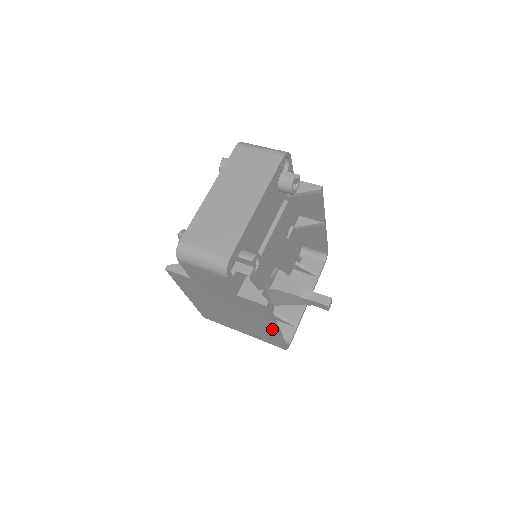
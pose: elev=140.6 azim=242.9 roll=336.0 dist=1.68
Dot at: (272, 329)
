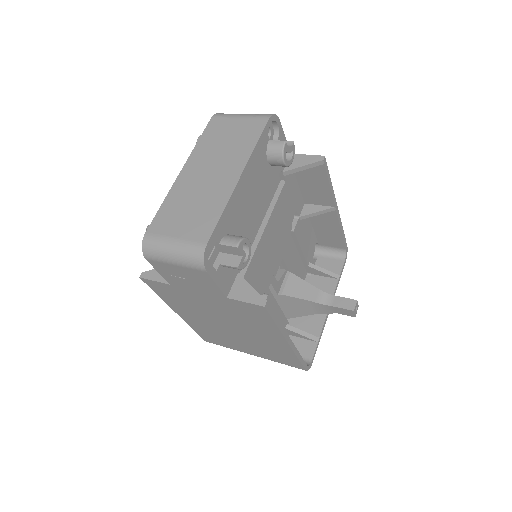
Dot at: (282, 342)
